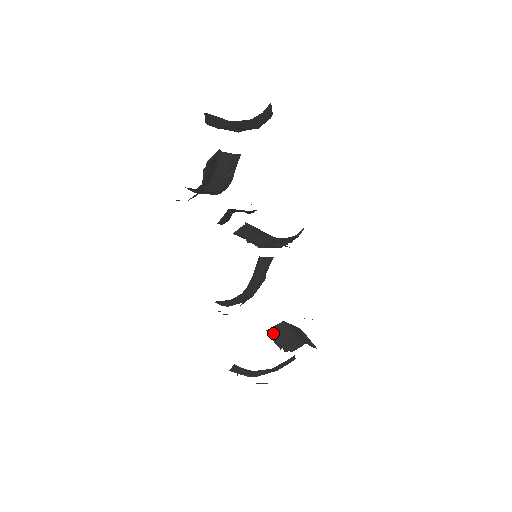
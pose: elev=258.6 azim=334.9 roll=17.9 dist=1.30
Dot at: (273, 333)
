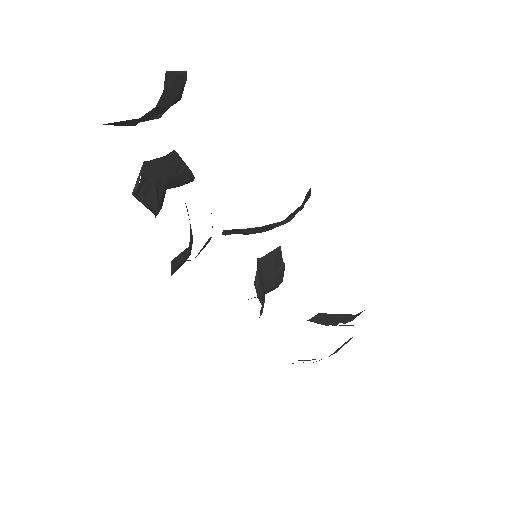
Dot at: (315, 322)
